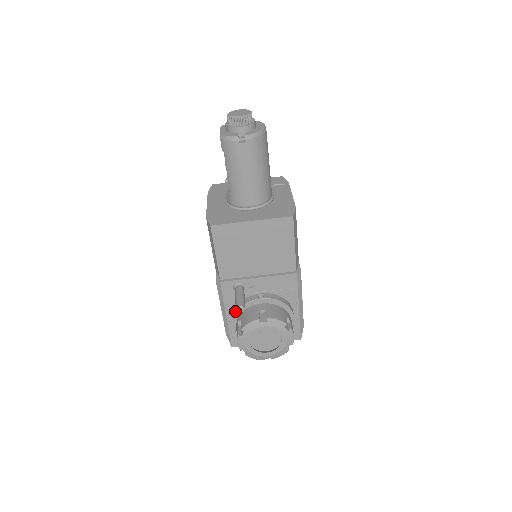
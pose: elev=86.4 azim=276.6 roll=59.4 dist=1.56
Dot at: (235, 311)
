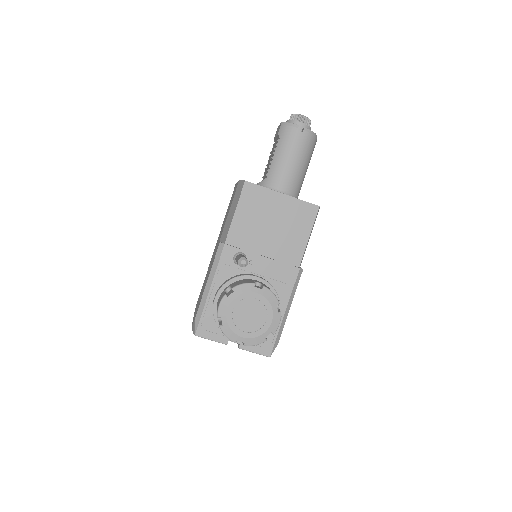
Dot at: (224, 282)
